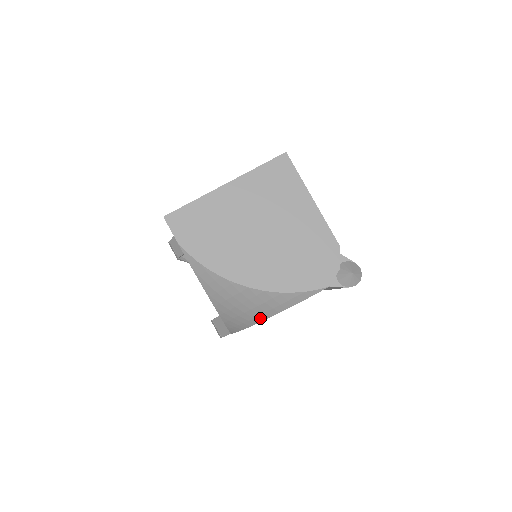
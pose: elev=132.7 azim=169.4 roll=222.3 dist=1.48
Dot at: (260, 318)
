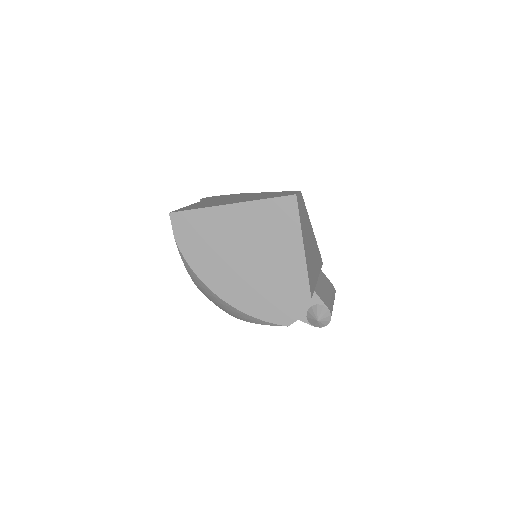
Dot at: (232, 315)
